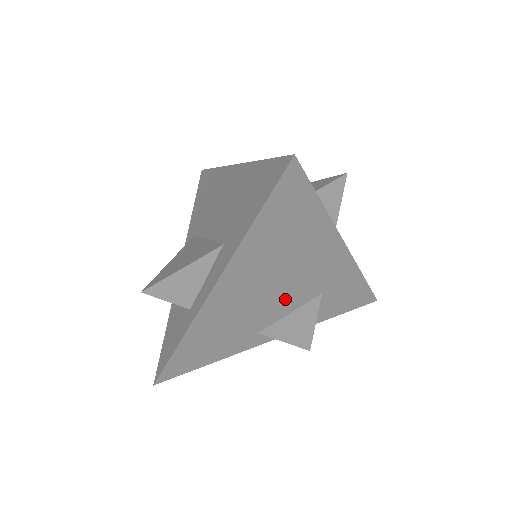
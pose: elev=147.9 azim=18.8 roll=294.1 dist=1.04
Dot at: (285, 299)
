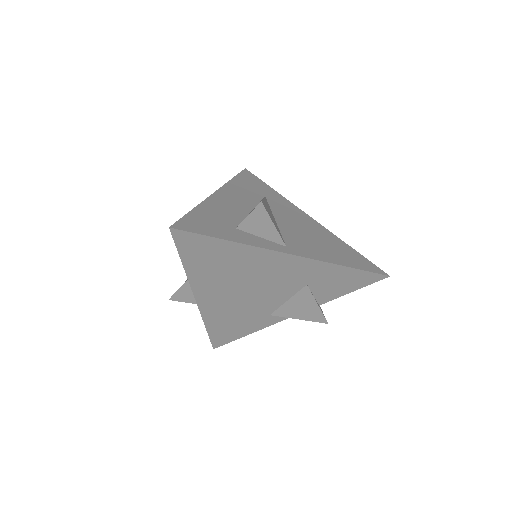
Dot at: (270, 294)
